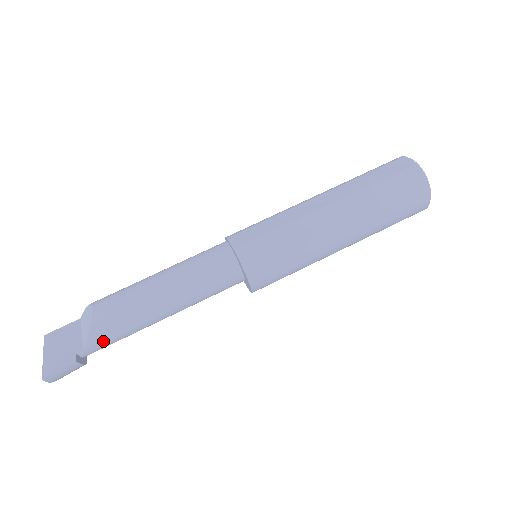
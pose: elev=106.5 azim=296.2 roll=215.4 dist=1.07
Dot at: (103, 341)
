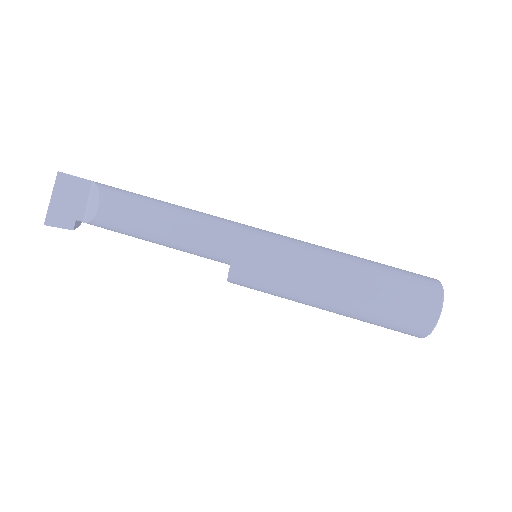
Dot at: occluded
